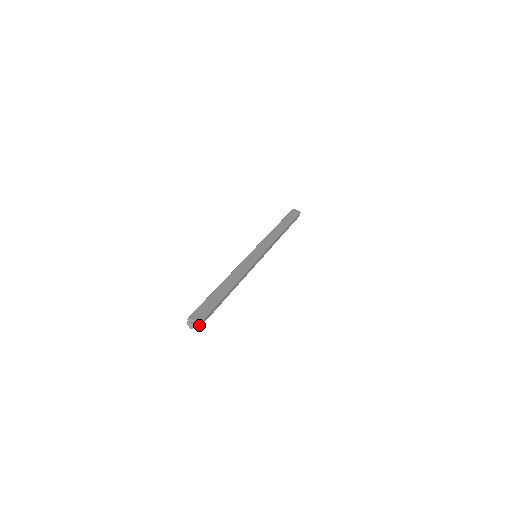
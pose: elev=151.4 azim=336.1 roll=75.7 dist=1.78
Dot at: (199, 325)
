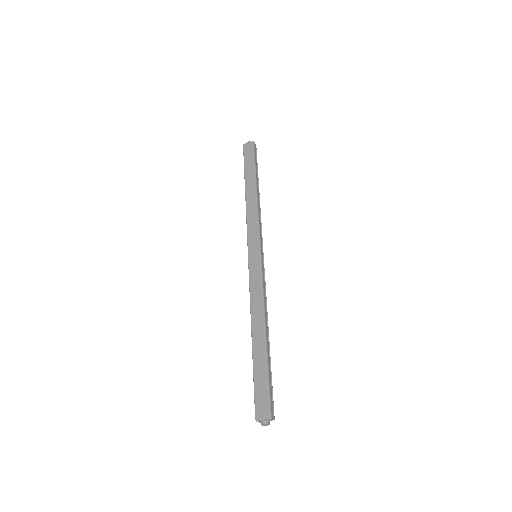
Dot at: (272, 418)
